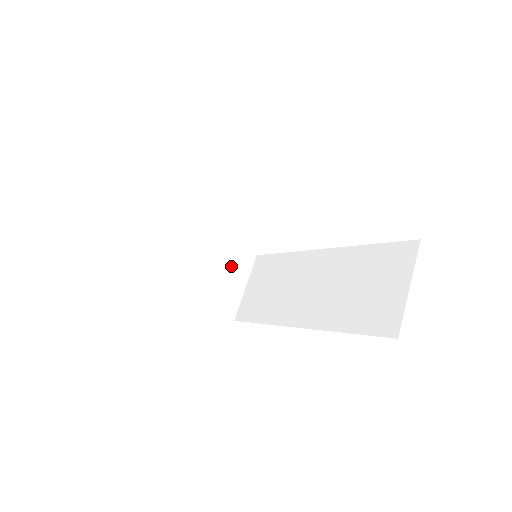
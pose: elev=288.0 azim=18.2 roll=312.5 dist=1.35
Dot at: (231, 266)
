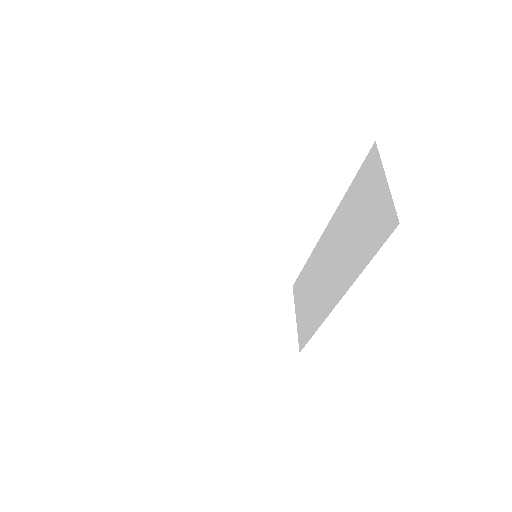
Dot at: (271, 305)
